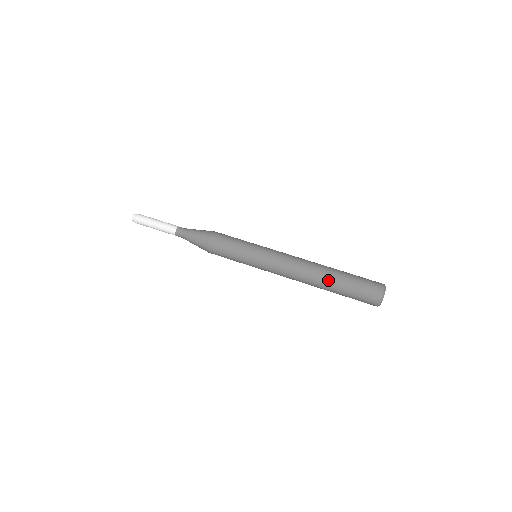
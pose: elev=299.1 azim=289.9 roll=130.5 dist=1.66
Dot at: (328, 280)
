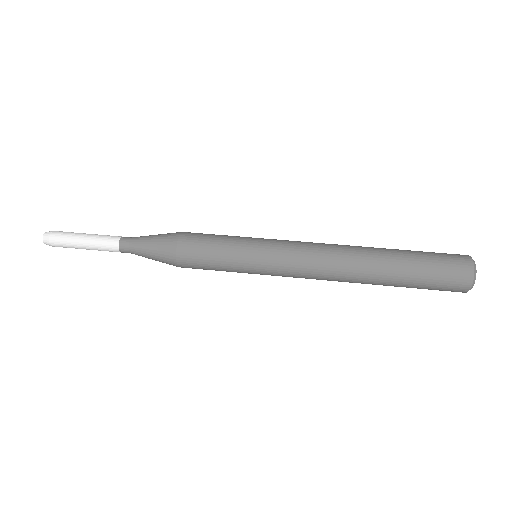
Dot at: (382, 261)
